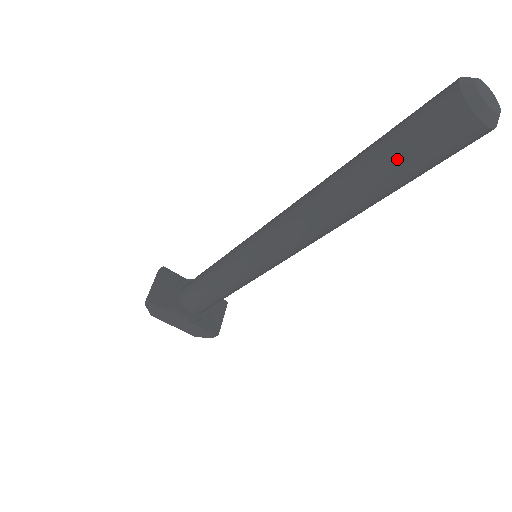
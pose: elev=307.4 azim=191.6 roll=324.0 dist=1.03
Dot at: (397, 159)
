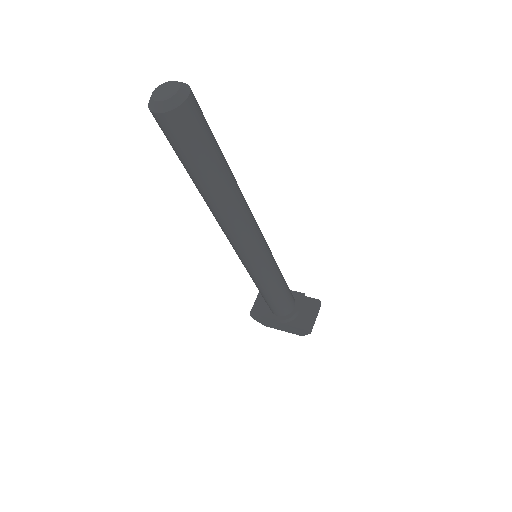
Dot at: (179, 158)
